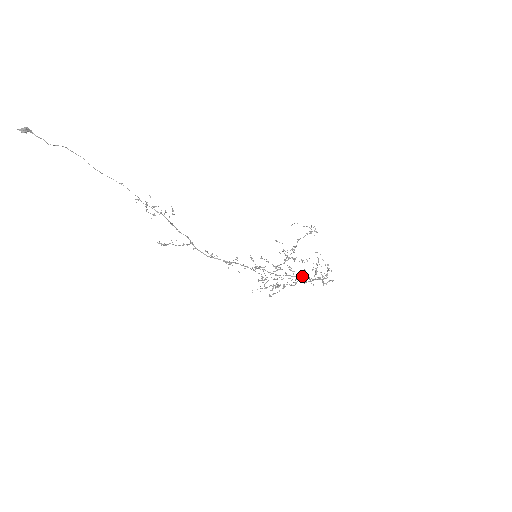
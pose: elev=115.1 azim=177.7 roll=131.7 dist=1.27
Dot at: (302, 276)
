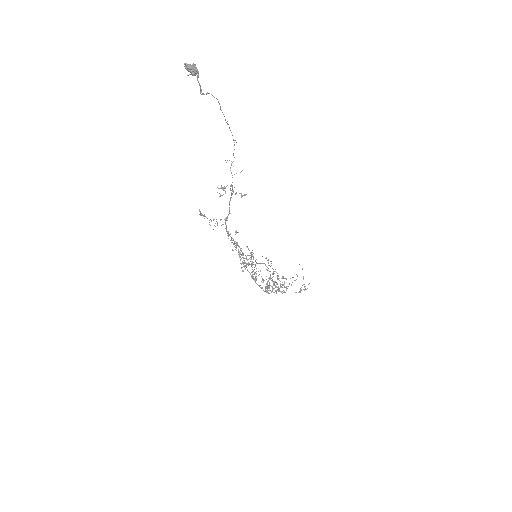
Dot at: occluded
